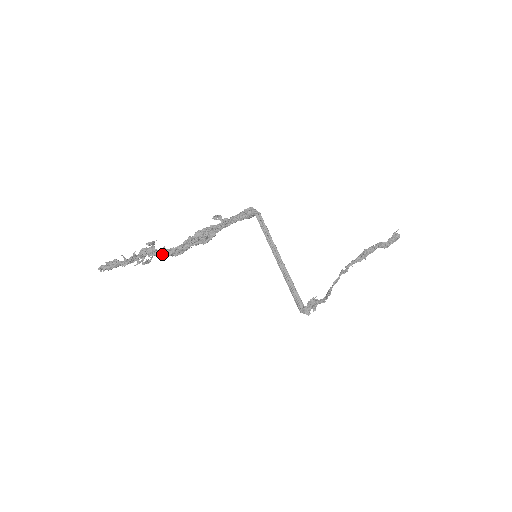
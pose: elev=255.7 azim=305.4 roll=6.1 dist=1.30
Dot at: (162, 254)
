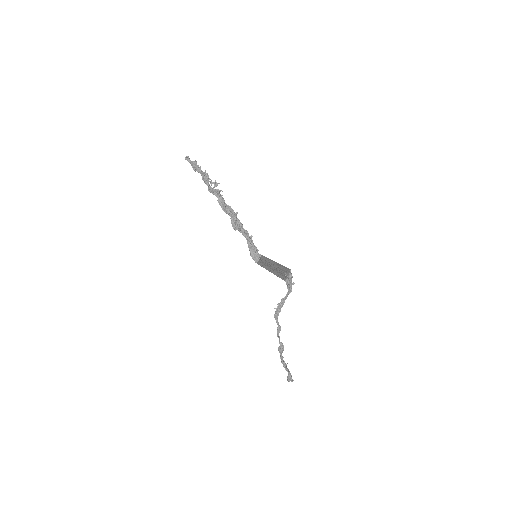
Dot at: (221, 196)
